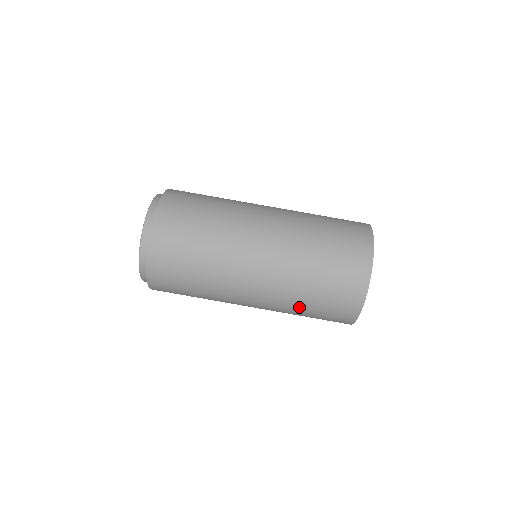
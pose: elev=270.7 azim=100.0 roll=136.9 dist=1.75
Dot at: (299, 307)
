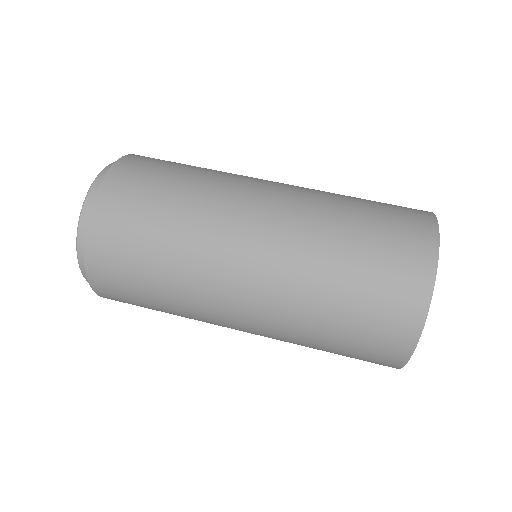
Dot at: (311, 344)
